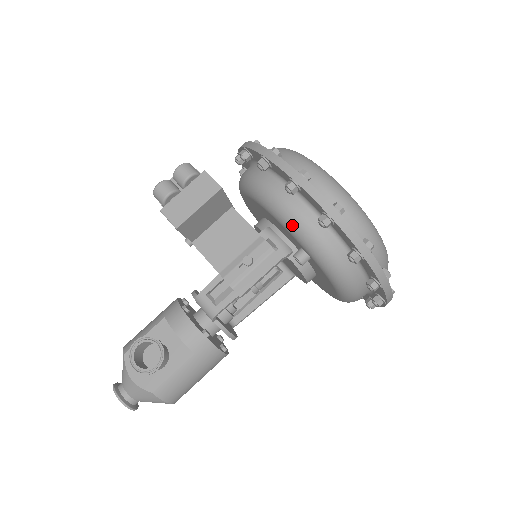
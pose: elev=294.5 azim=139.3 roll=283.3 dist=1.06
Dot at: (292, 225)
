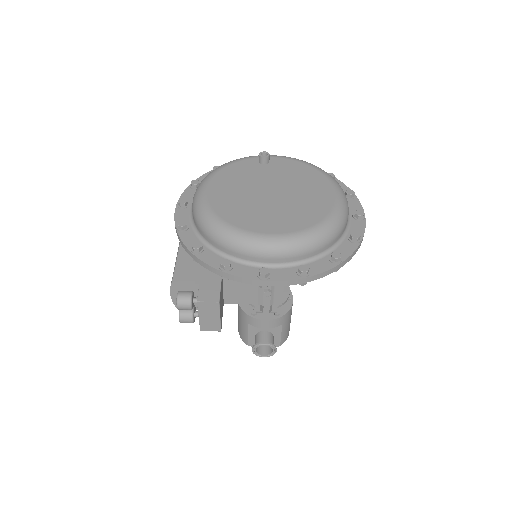
Dot at: occluded
